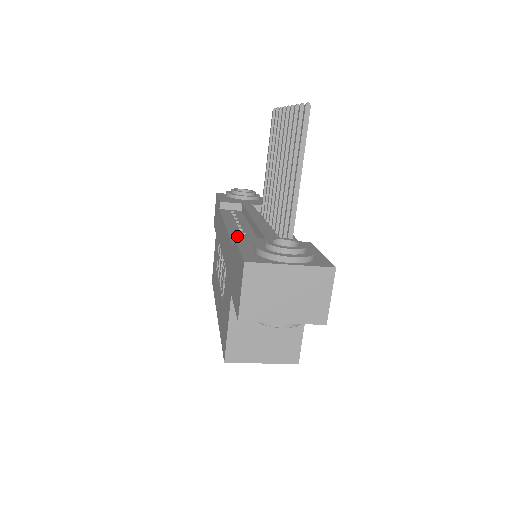
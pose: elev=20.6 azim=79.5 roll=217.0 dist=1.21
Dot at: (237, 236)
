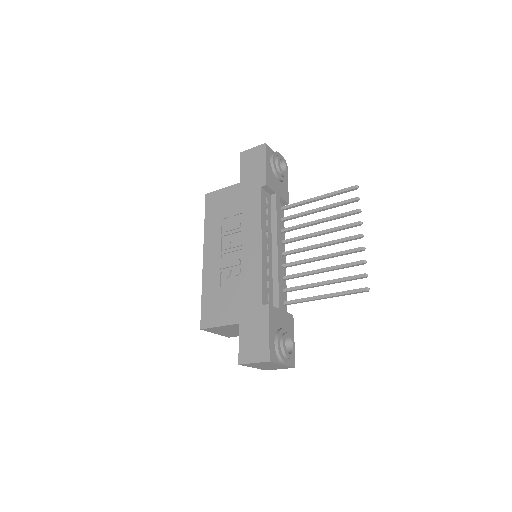
Dot at: (265, 278)
